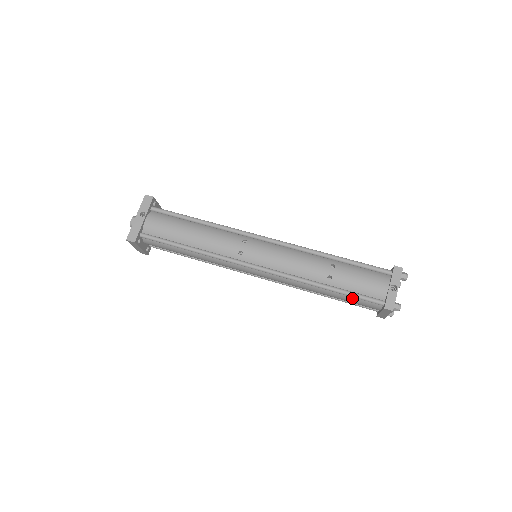
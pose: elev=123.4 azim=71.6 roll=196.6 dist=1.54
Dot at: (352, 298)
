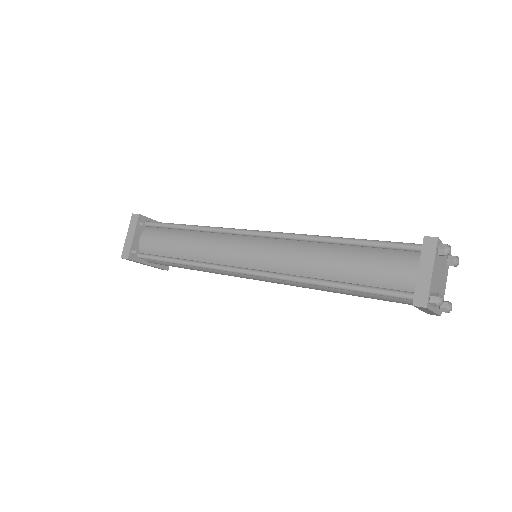
Dot at: (375, 254)
